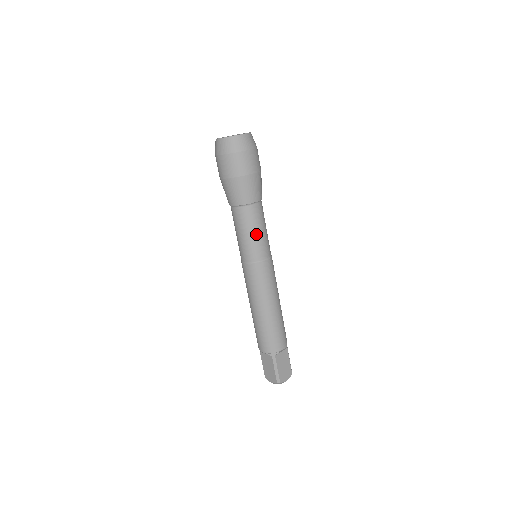
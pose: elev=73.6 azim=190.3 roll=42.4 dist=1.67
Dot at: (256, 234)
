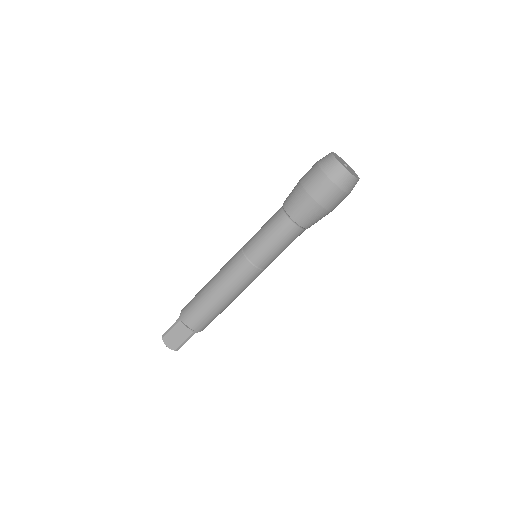
Dot at: (283, 250)
